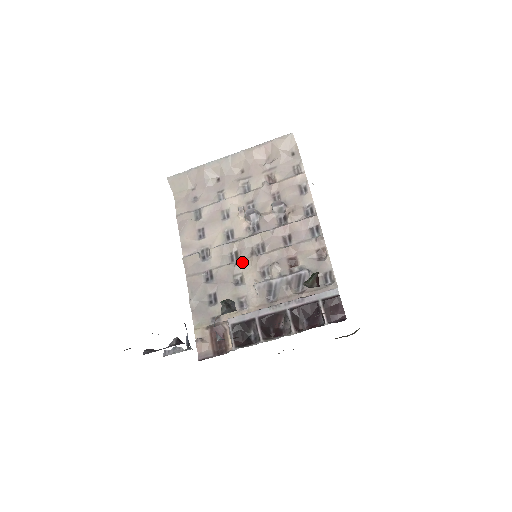
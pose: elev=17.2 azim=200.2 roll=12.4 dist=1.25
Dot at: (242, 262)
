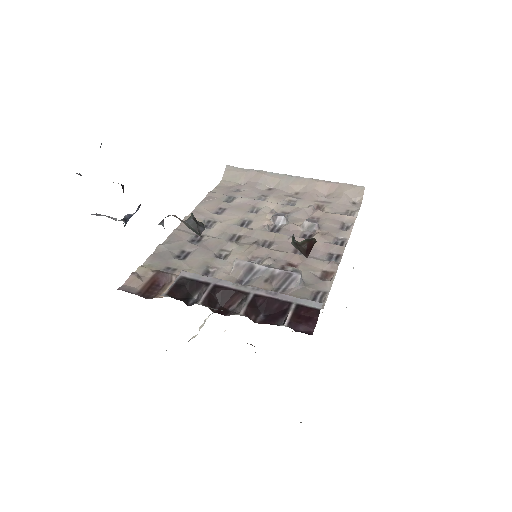
Dot at: (239, 244)
